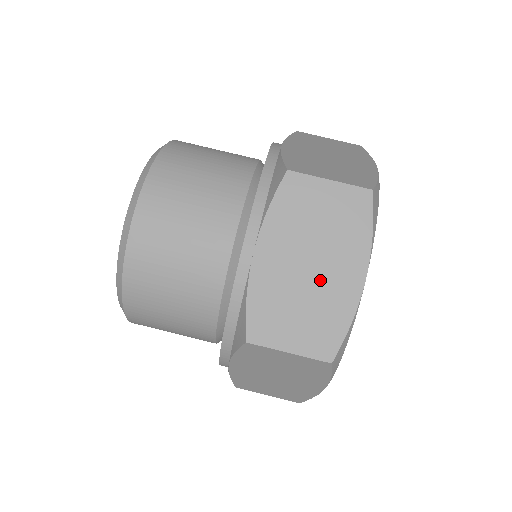
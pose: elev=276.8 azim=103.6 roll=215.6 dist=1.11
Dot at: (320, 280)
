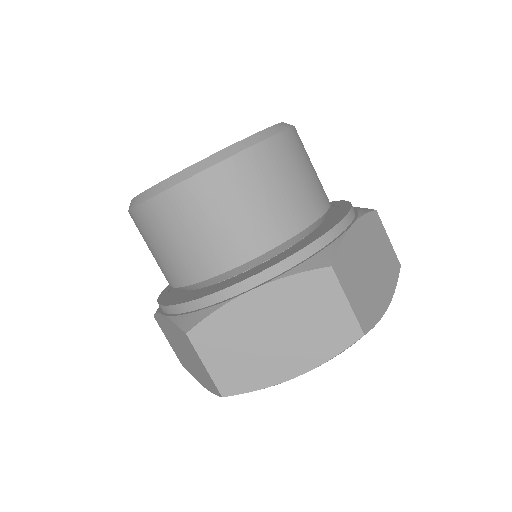
Dot at: (271, 349)
